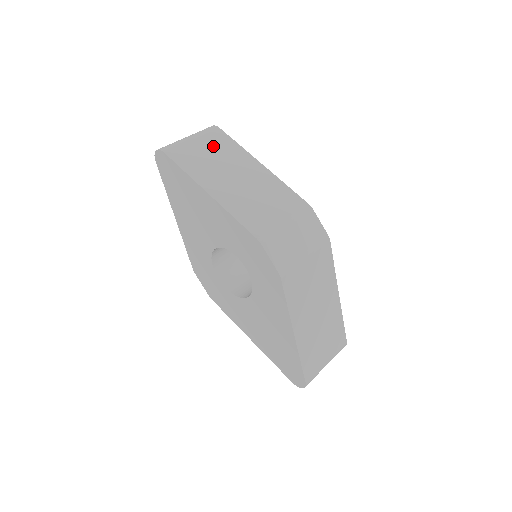
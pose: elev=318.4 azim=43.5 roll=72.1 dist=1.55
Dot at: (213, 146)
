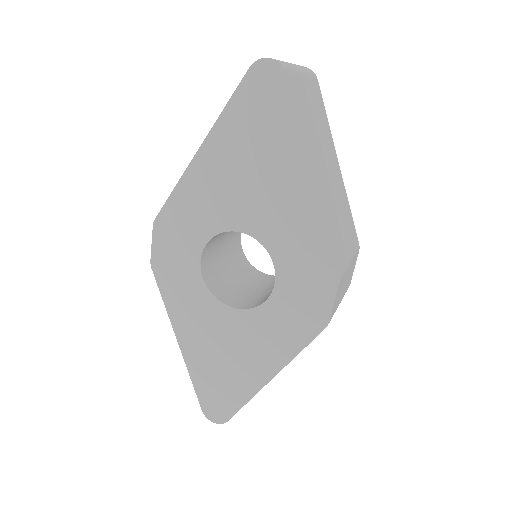
Dot at: (315, 104)
